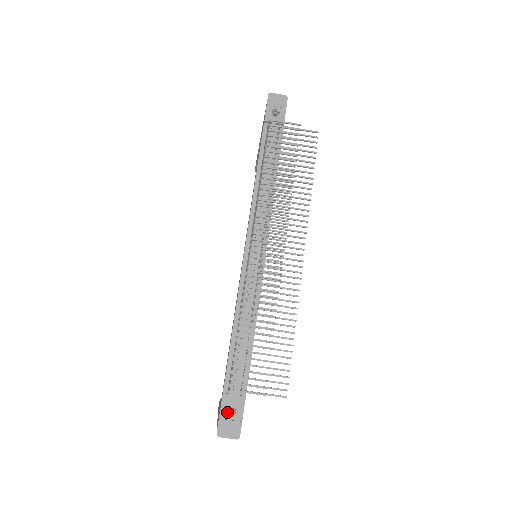
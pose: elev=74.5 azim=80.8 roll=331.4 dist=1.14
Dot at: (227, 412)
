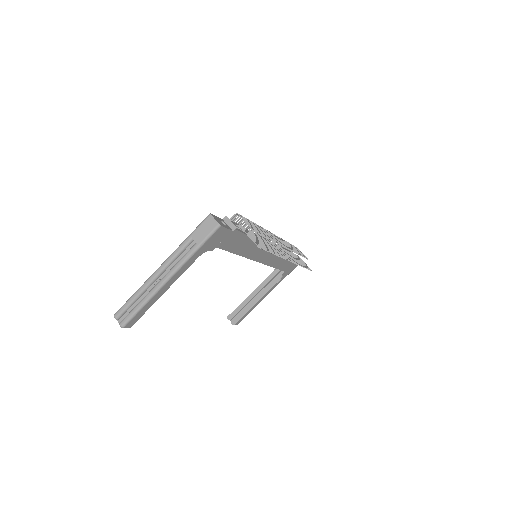
Dot at: (221, 221)
